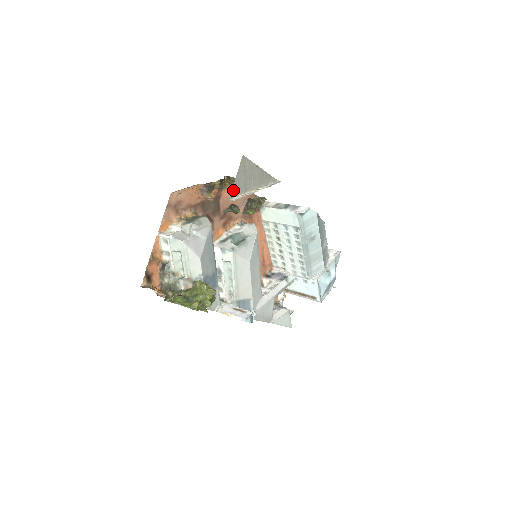
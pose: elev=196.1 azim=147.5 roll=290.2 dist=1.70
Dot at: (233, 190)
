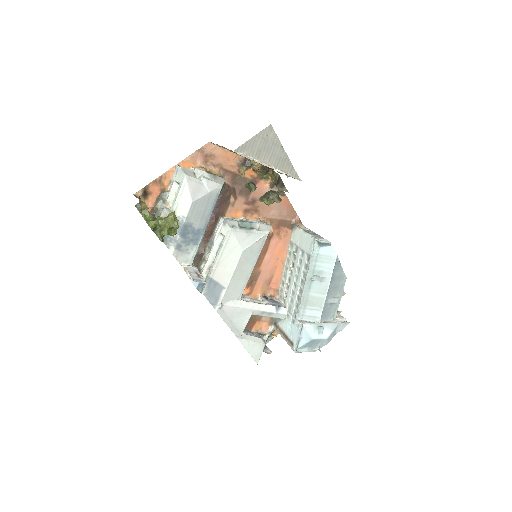
Dot at: (243, 146)
